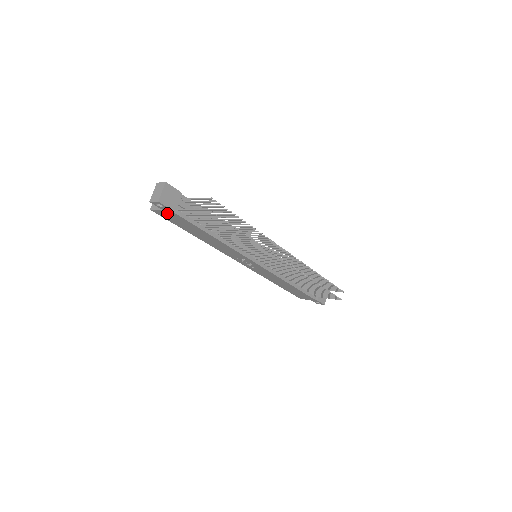
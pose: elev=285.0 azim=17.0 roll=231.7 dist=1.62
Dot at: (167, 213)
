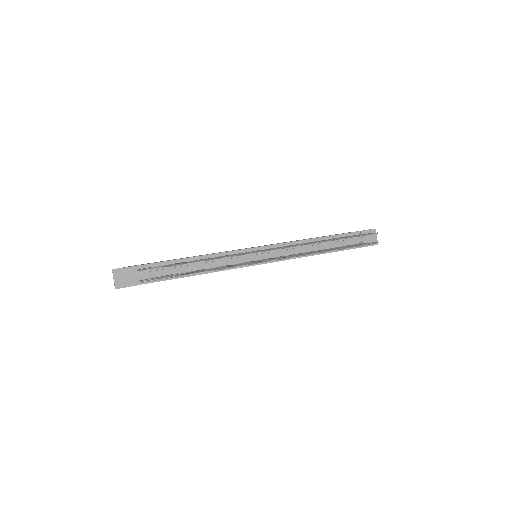
Dot at: occluded
